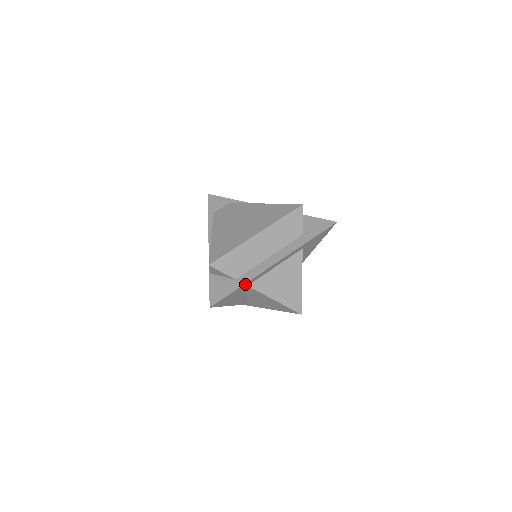
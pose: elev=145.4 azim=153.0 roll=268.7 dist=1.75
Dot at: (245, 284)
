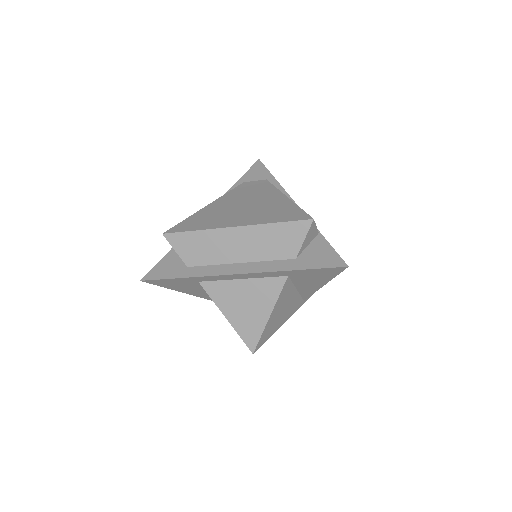
Dot at: (191, 278)
